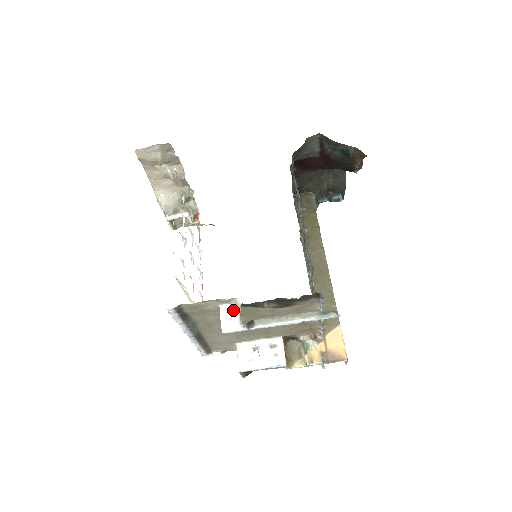
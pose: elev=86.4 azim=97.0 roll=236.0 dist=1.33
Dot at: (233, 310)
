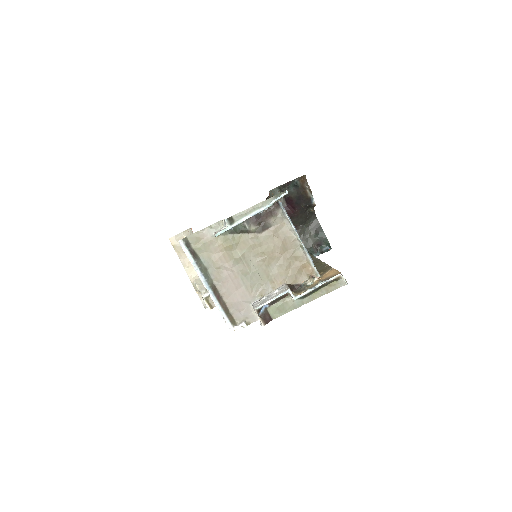
Dot at: occluded
